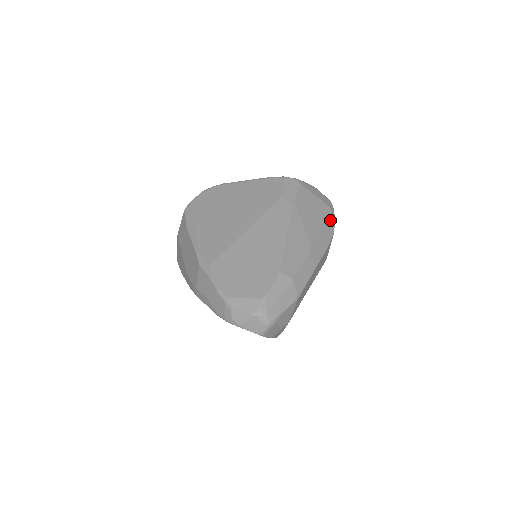
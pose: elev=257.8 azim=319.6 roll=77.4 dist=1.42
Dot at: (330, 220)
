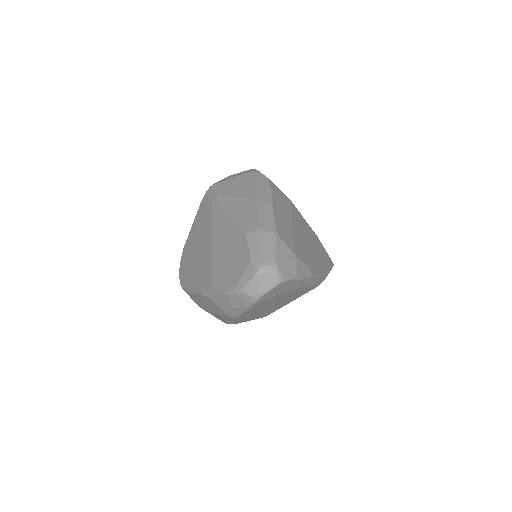
Dot at: (258, 176)
